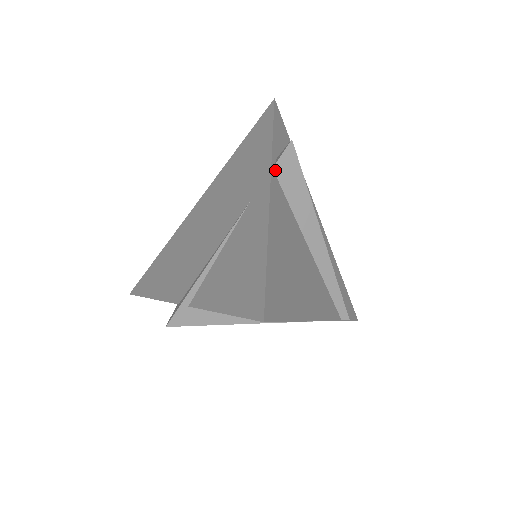
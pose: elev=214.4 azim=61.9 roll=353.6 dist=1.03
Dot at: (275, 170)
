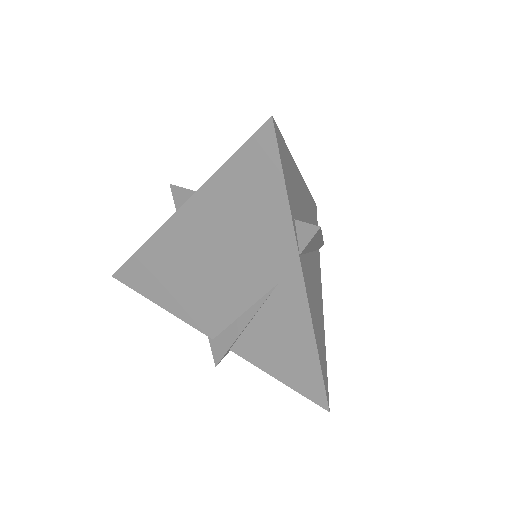
Dot at: (301, 253)
